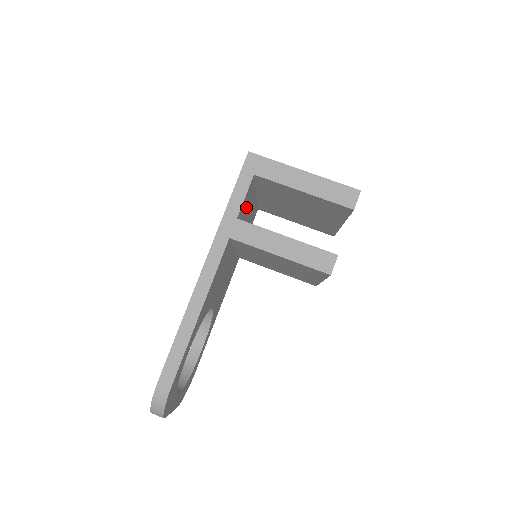
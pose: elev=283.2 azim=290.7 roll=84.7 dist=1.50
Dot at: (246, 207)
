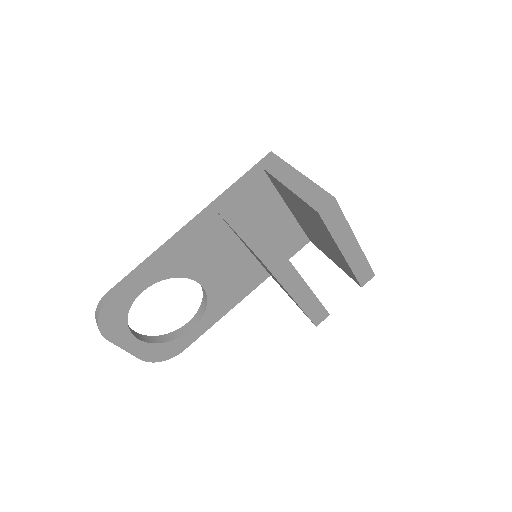
Dot at: (258, 203)
